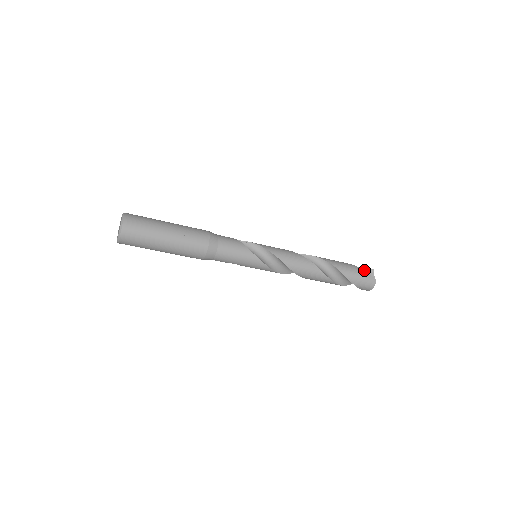
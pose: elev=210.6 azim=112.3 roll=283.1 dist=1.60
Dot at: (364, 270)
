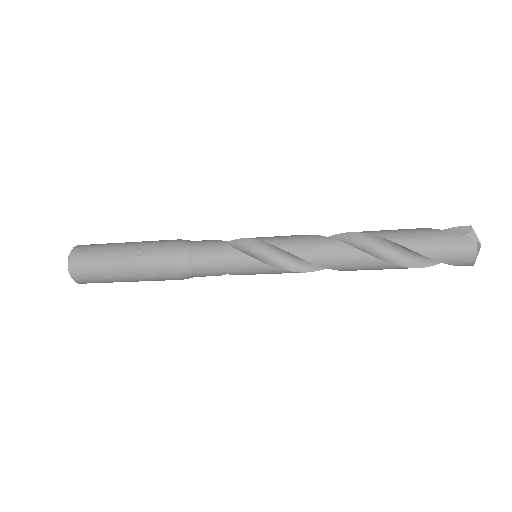
Dot at: occluded
